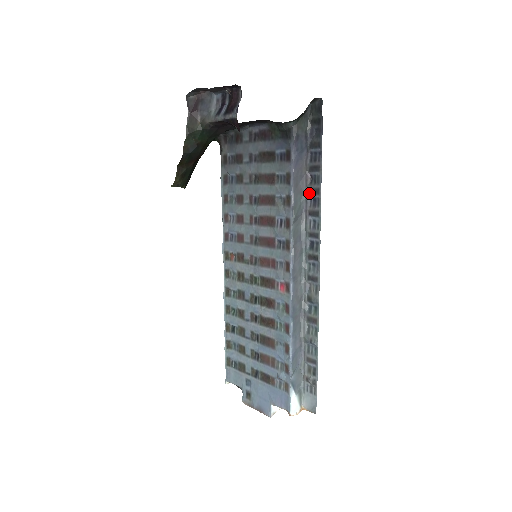
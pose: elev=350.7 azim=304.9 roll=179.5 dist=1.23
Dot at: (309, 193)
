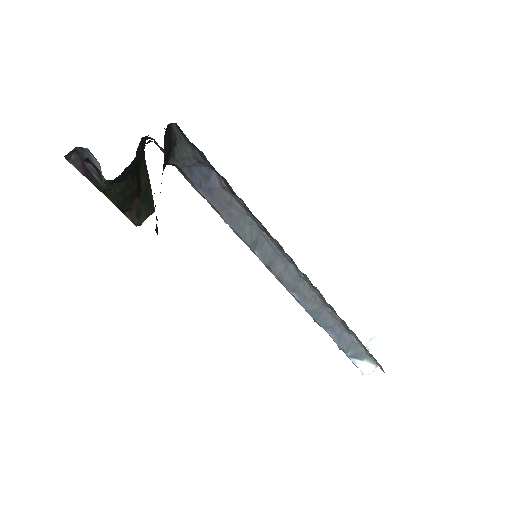
Dot at: (250, 214)
